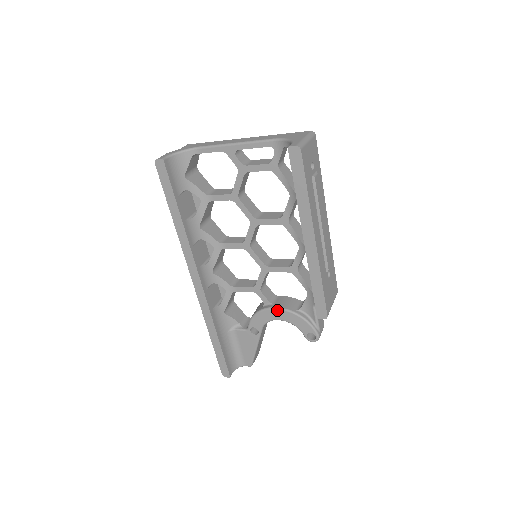
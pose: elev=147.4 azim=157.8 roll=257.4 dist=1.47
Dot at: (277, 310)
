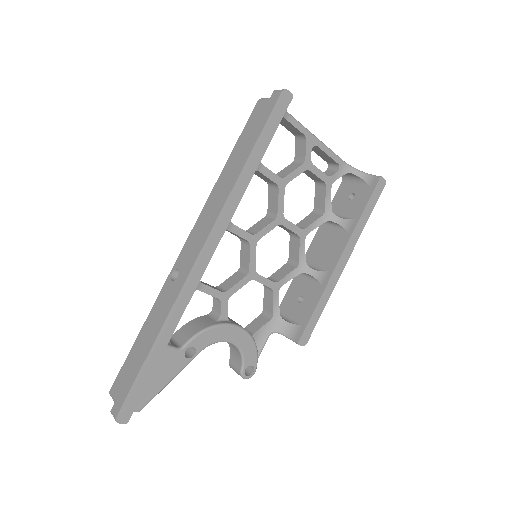
Dot at: (239, 329)
